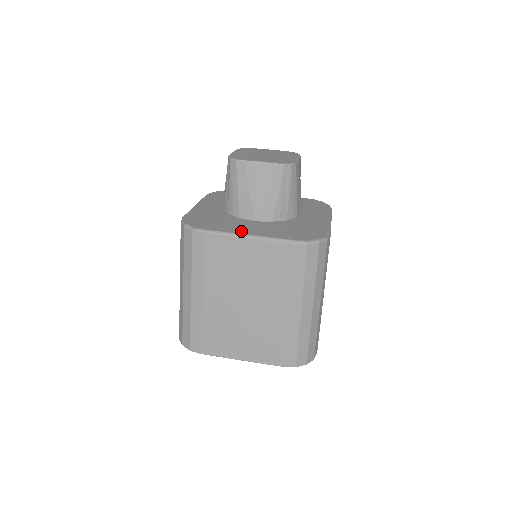
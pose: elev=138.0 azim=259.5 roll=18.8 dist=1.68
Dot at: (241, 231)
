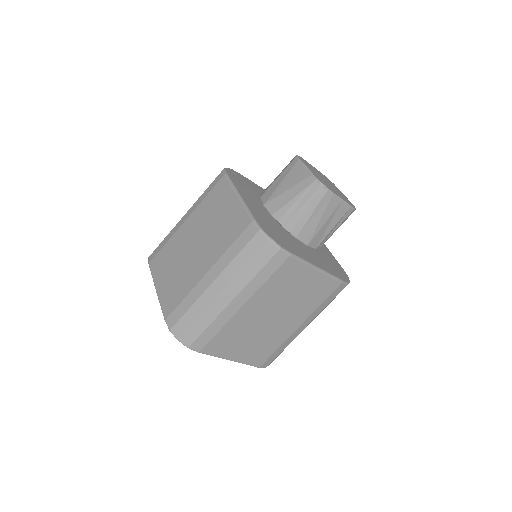
Dot at: (242, 193)
